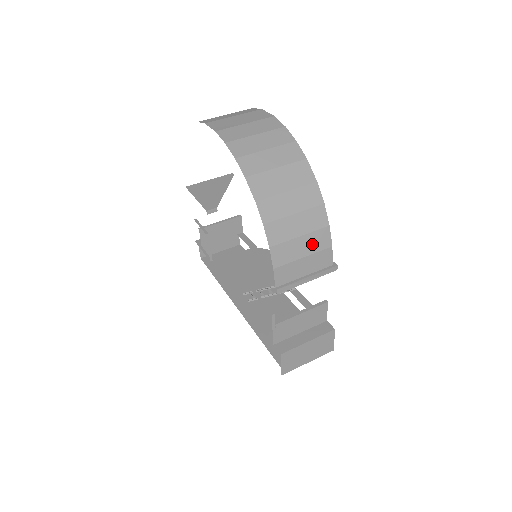
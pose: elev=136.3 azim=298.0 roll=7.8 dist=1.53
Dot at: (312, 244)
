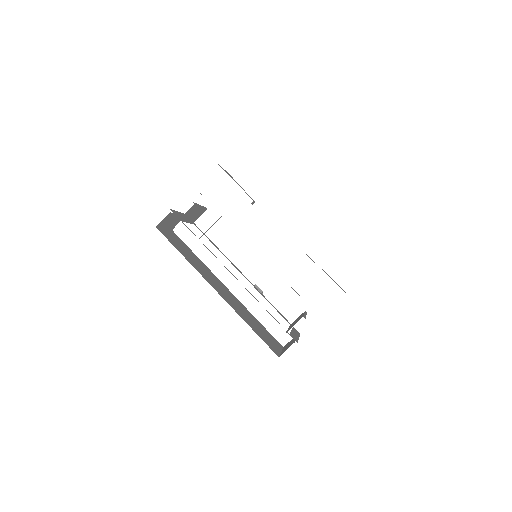
Dot at: occluded
